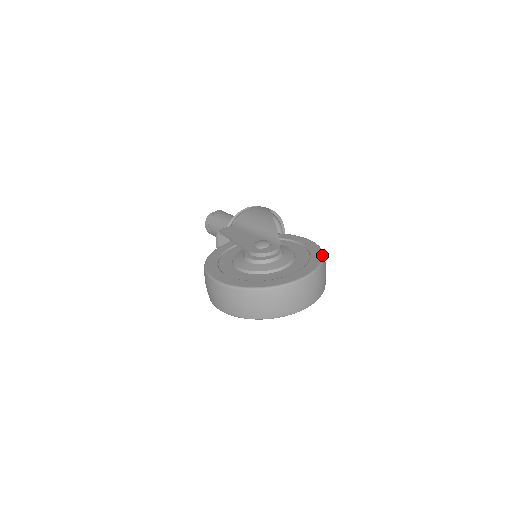
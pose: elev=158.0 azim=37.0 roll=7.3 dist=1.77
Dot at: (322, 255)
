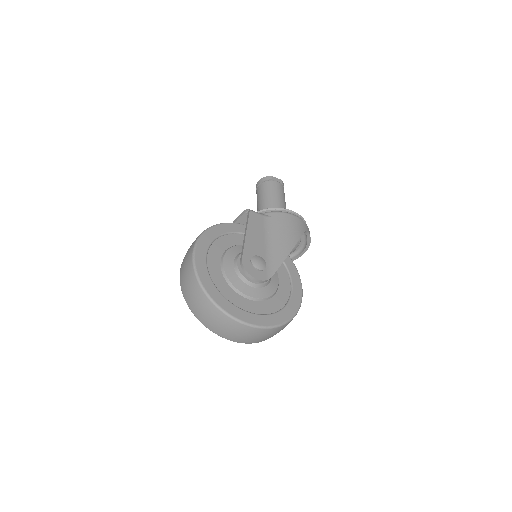
Dot at: (291, 317)
